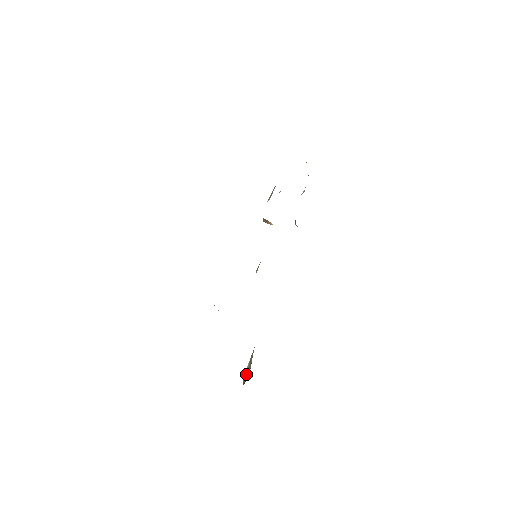
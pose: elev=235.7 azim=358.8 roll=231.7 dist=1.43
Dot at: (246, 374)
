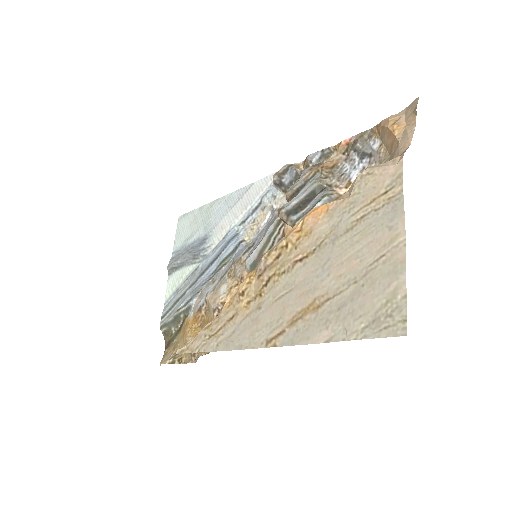
Dot at: (169, 328)
